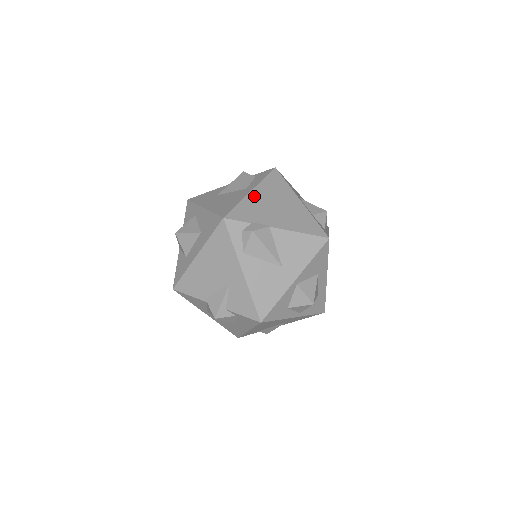
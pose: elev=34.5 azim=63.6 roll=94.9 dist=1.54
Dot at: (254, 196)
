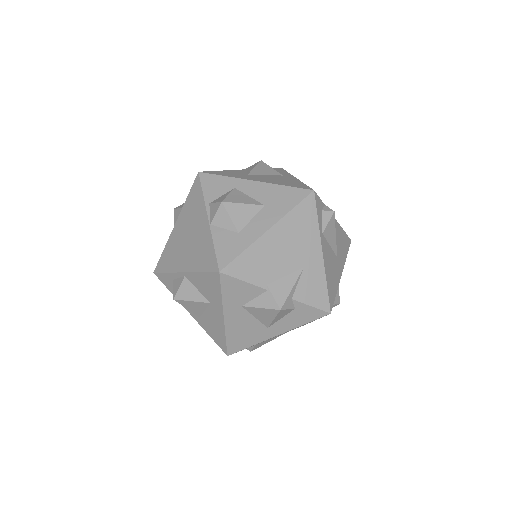
Dot at: occluded
